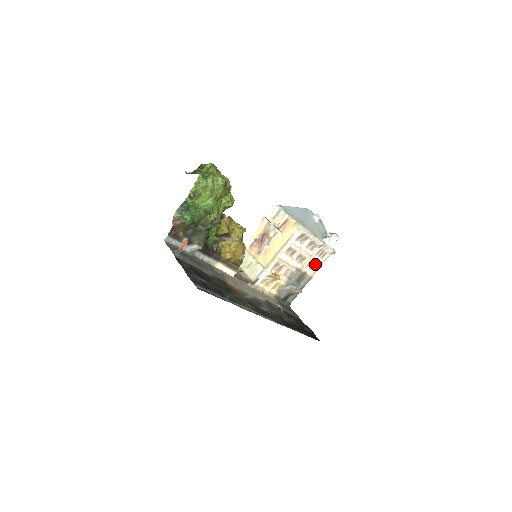
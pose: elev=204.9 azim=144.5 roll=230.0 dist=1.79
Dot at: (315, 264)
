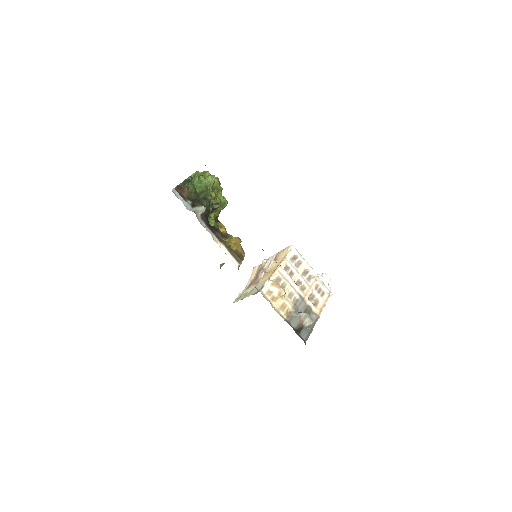
Dot at: (317, 302)
